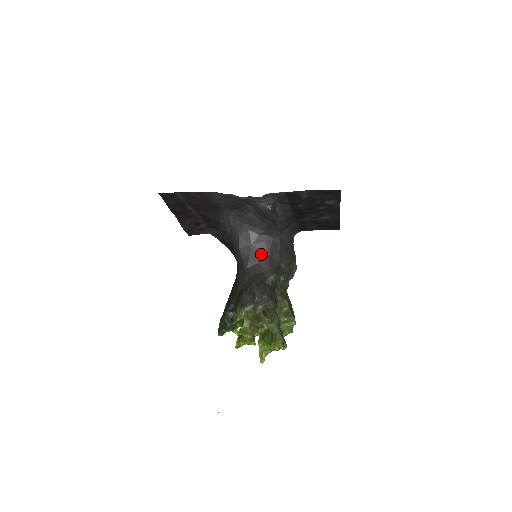
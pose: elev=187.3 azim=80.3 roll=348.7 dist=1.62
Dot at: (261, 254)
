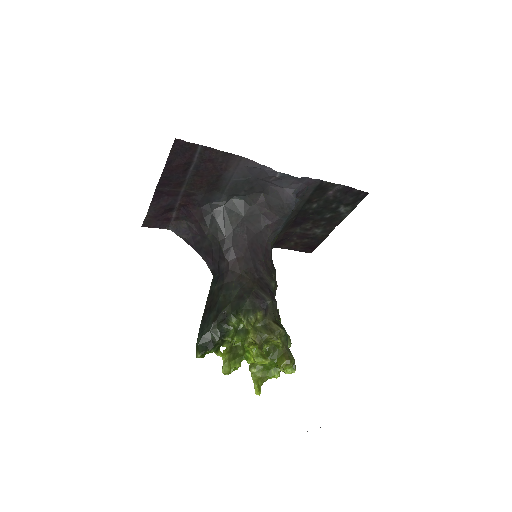
Dot at: (257, 256)
